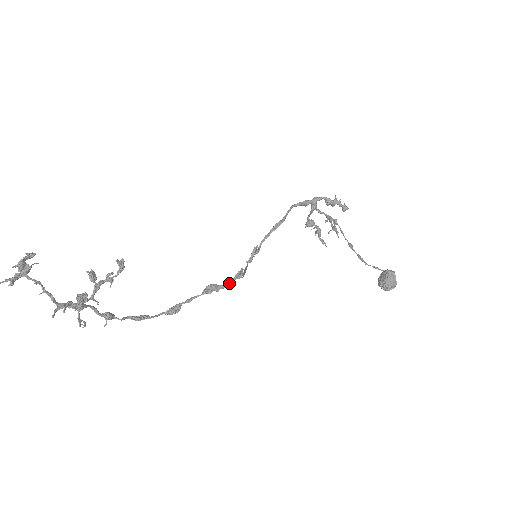
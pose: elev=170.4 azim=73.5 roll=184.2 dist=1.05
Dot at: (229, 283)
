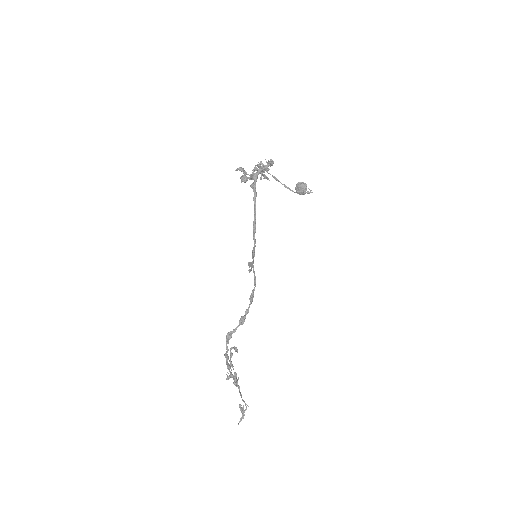
Dot at: (255, 284)
